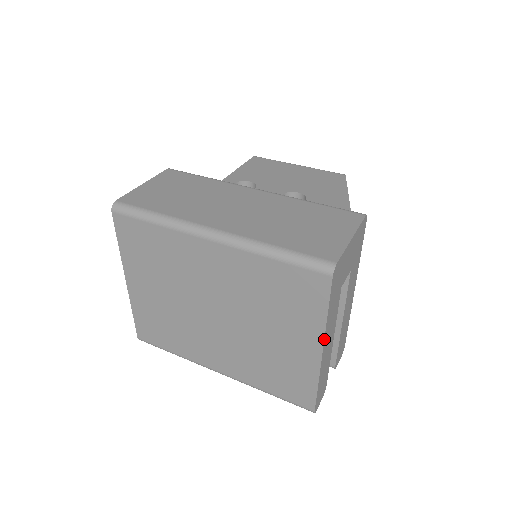
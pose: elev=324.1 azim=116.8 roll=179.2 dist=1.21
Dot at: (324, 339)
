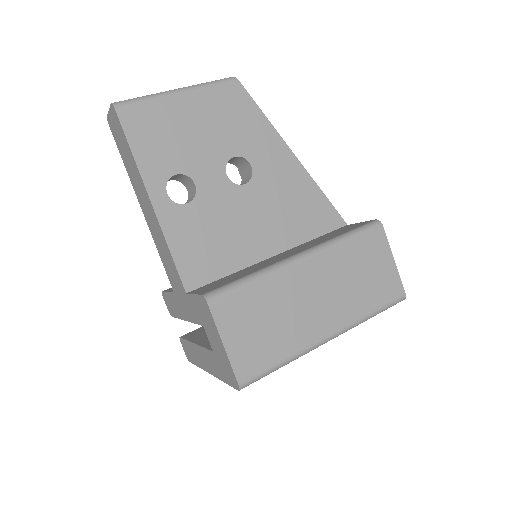
Dot at: occluded
